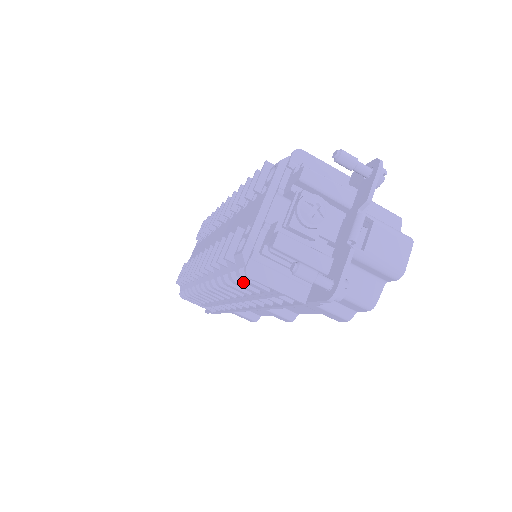
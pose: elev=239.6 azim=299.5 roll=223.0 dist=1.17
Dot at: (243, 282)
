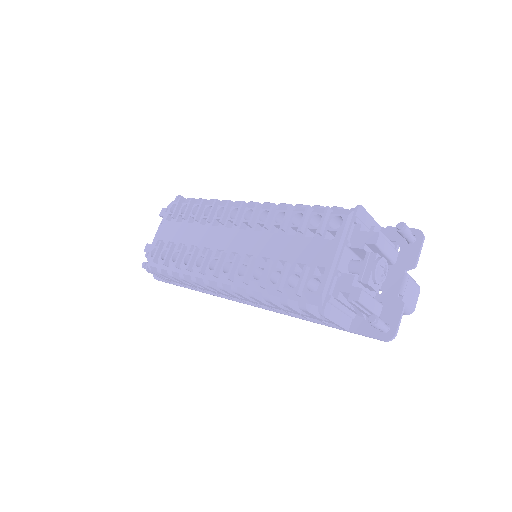
Dot at: (293, 306)
